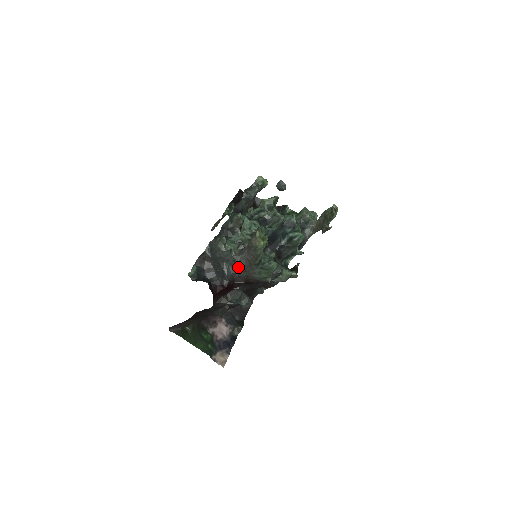
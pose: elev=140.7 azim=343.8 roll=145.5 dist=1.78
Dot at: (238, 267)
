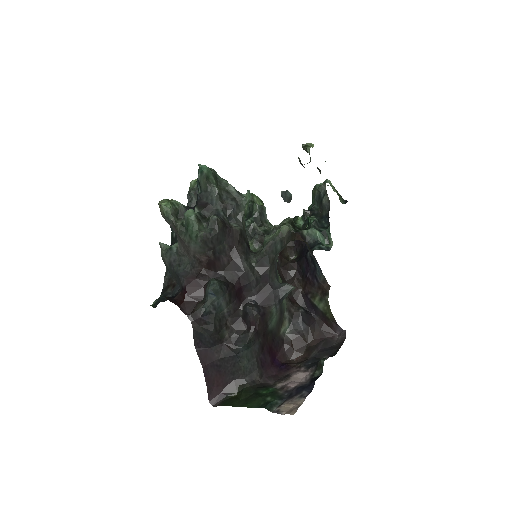
Dot at: (186, 258)
